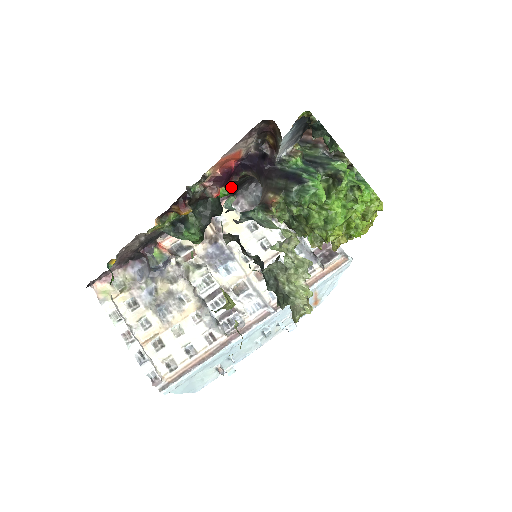
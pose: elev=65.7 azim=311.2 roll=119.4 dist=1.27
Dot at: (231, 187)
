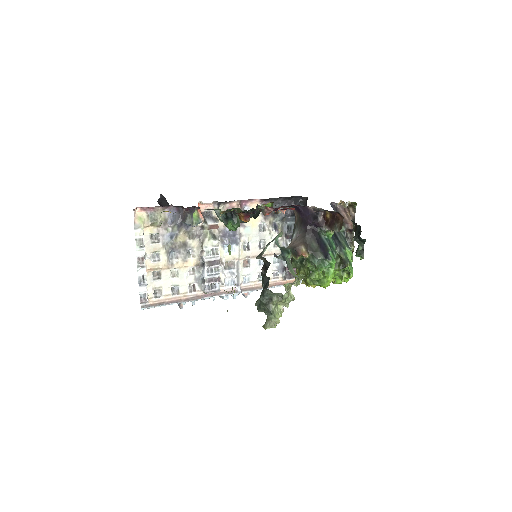
Dot at: (277, 210)
